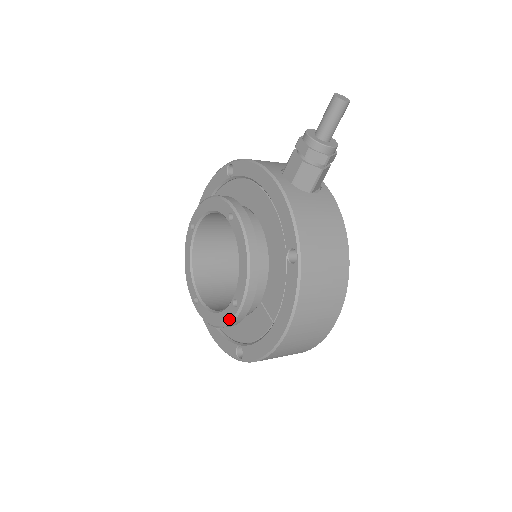
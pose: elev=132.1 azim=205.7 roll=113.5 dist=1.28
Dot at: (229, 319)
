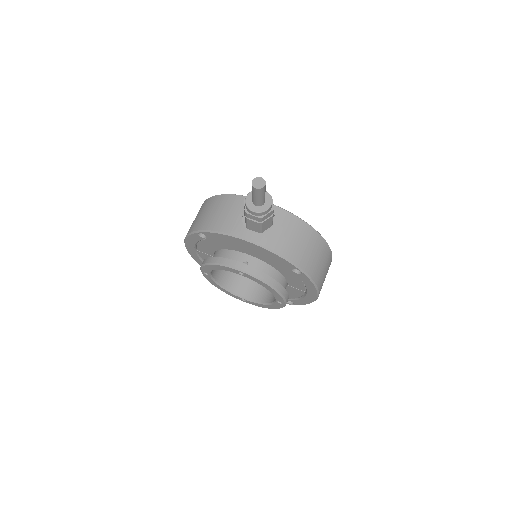
Dot at: (281, 307)
